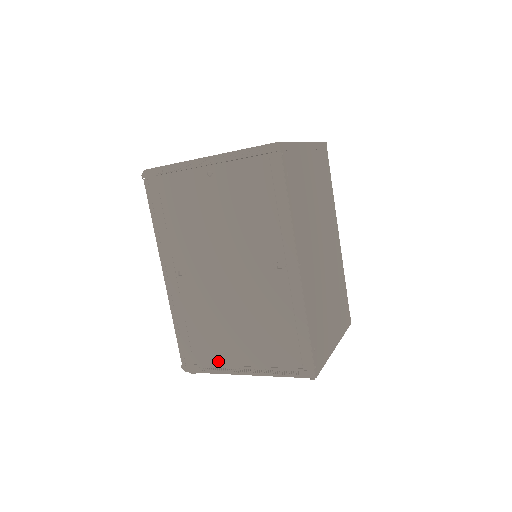
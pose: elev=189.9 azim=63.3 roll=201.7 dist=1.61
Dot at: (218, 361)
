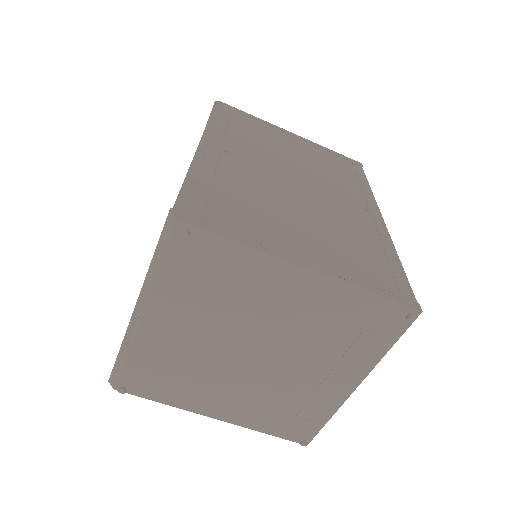
Dot at: (256, 235)
